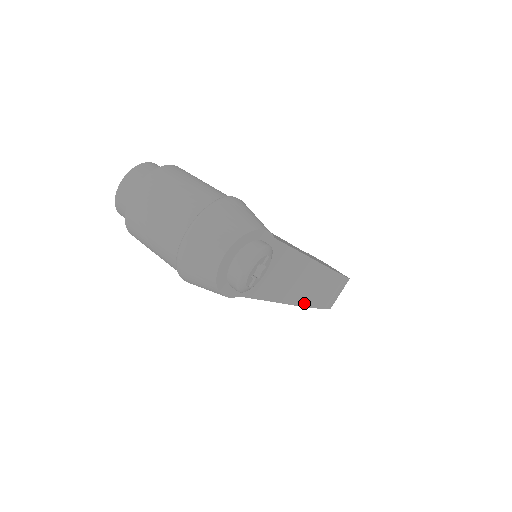
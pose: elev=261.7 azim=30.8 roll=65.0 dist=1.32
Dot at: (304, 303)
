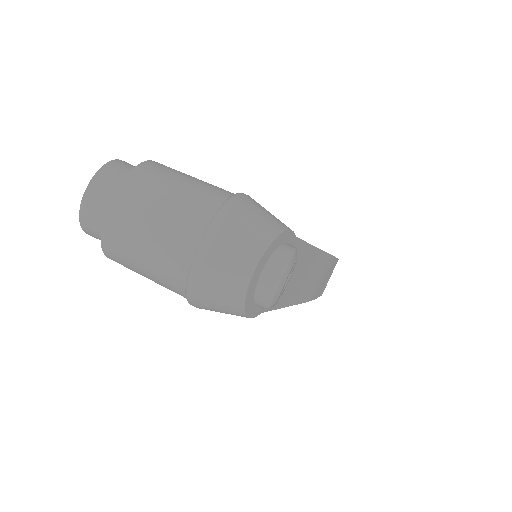
Dot at: (308, 298)
